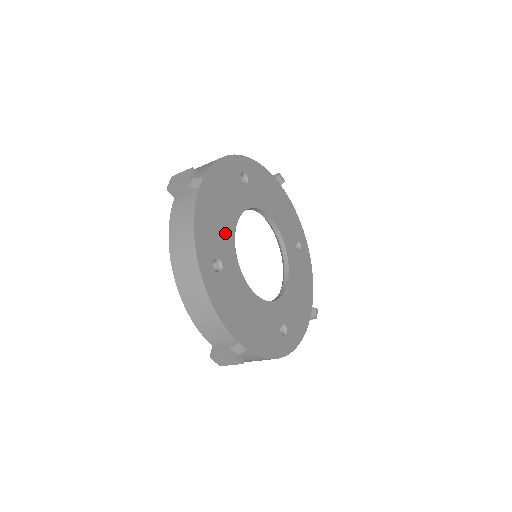
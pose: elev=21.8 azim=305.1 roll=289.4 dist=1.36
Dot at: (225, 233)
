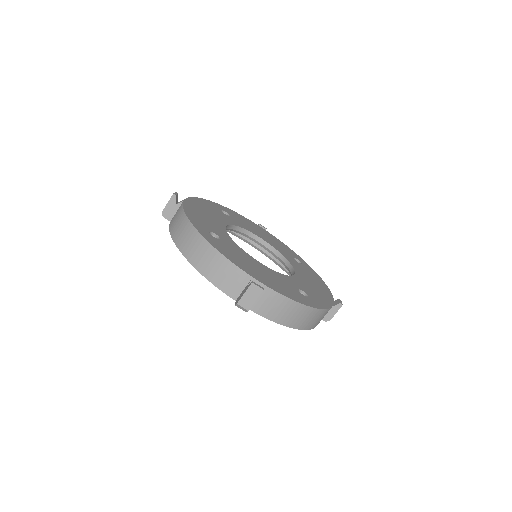
Dot at: (216, 226)
